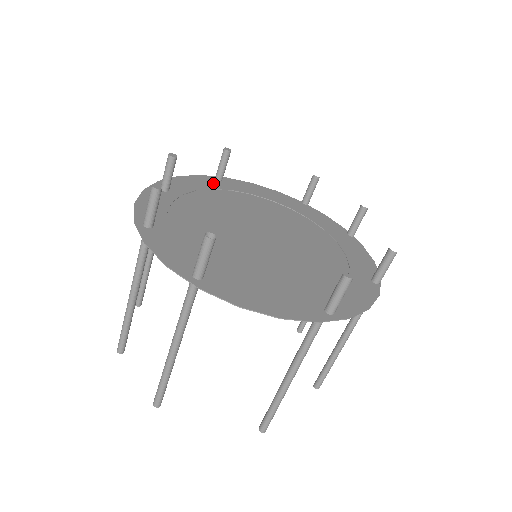
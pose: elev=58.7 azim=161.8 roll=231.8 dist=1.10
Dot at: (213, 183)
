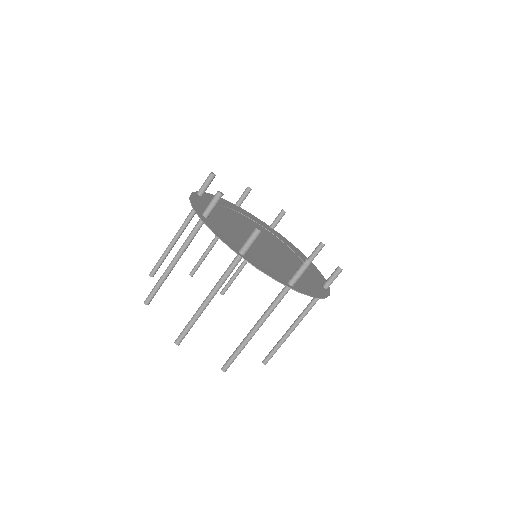
Dot at: (203, 200)
